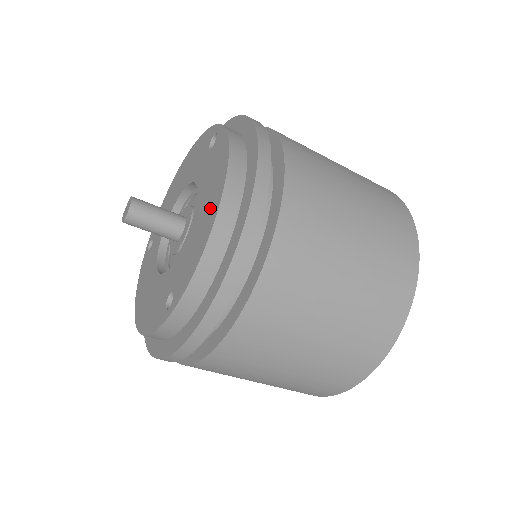
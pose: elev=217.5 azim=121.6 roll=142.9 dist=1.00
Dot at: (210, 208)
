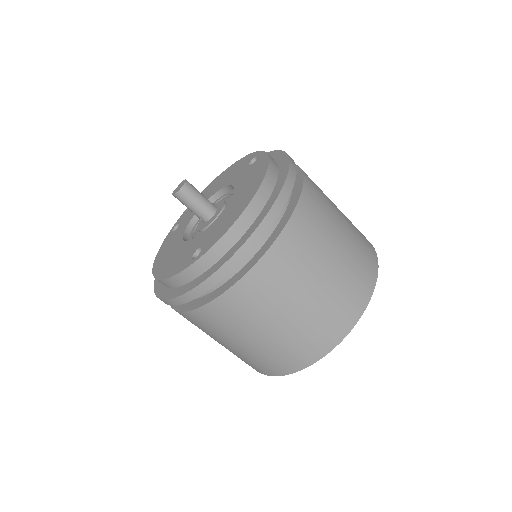
Dot at: (246, 196)
